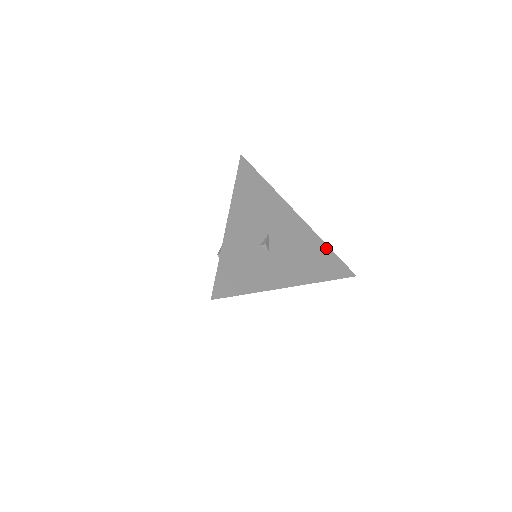
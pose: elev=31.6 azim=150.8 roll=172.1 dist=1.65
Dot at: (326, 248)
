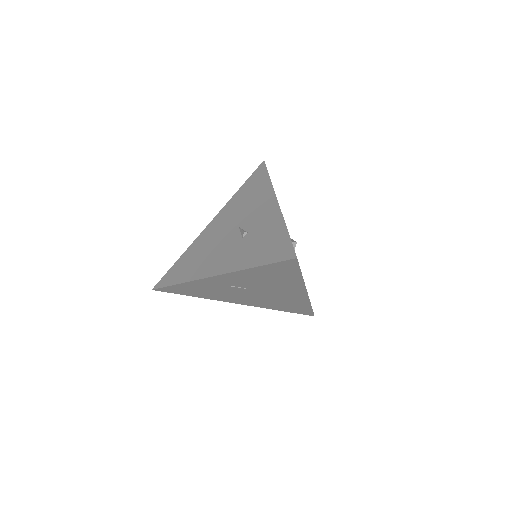
Dot at: occluded
